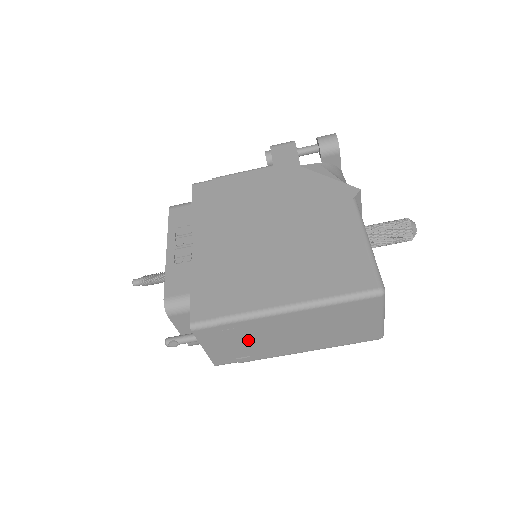
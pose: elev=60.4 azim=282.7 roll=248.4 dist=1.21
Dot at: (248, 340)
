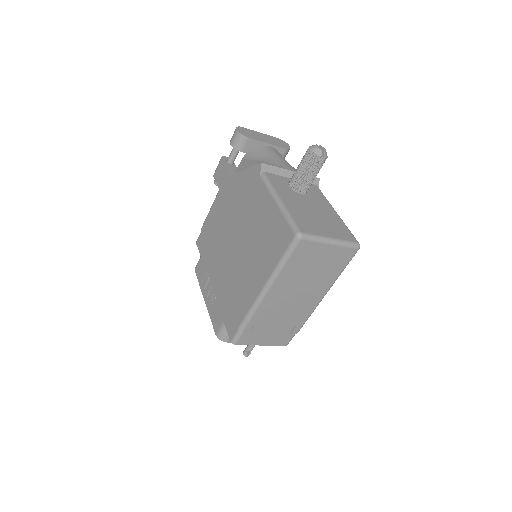
Dot at: (275, 322)
